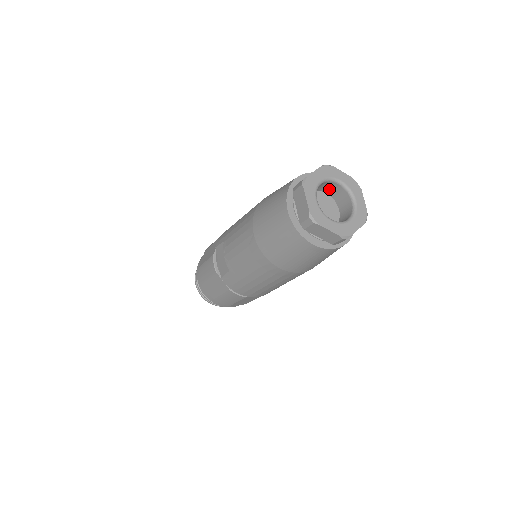
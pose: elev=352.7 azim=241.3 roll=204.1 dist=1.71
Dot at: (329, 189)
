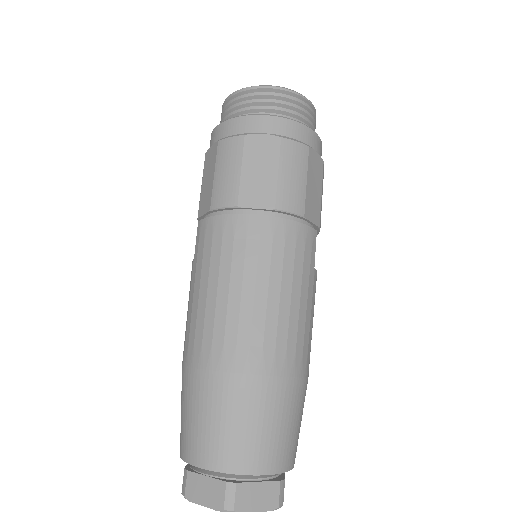
Dot at: occluded
